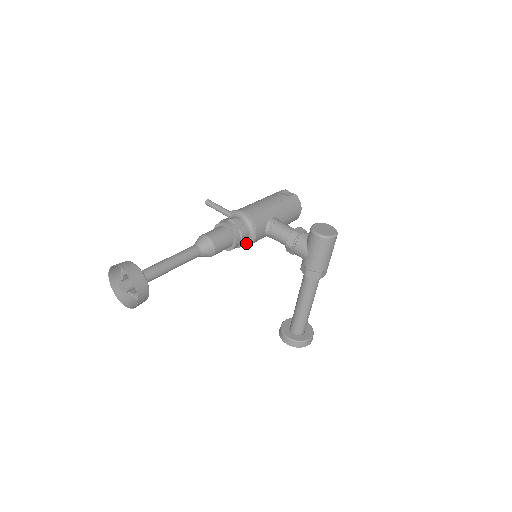
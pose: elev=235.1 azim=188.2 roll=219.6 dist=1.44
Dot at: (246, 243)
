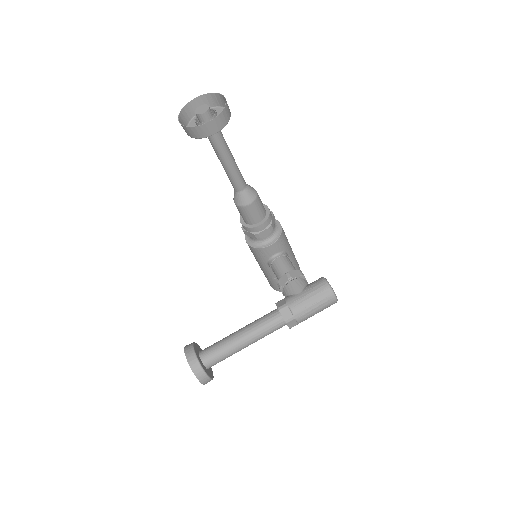
Dot at: (254, 244)
